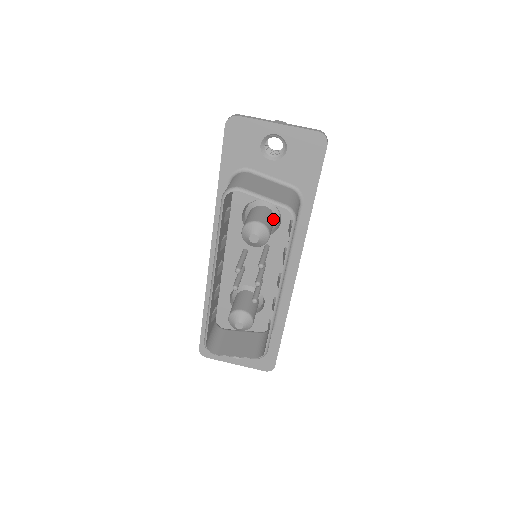
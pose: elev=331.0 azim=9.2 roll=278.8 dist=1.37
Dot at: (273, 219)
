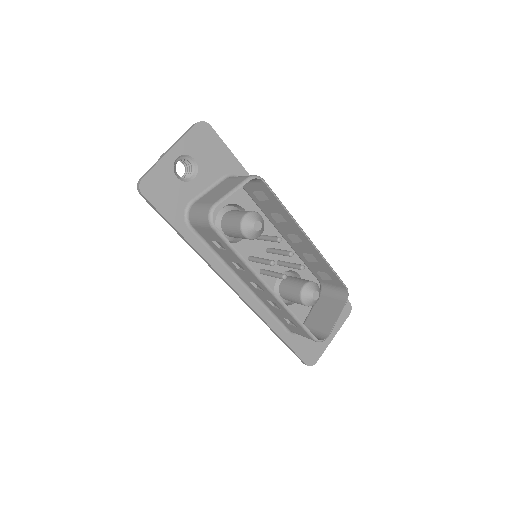
Dot at: occluded
